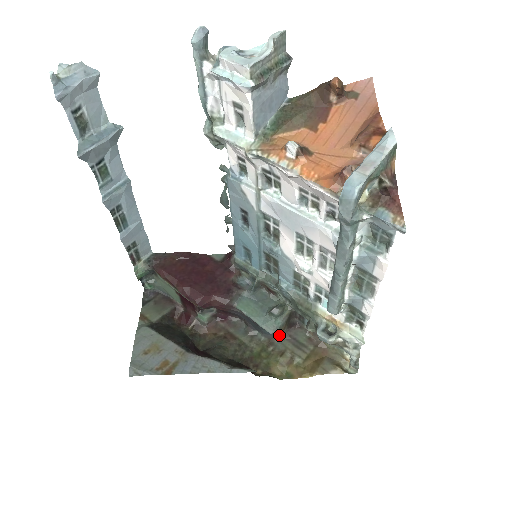
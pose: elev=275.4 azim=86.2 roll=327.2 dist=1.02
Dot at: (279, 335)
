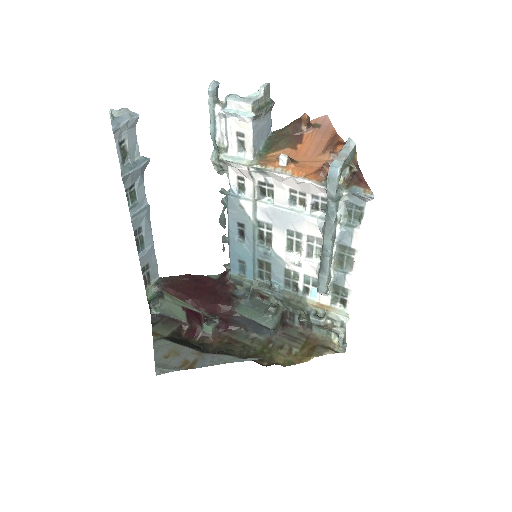
Dot at: (275, 334)
